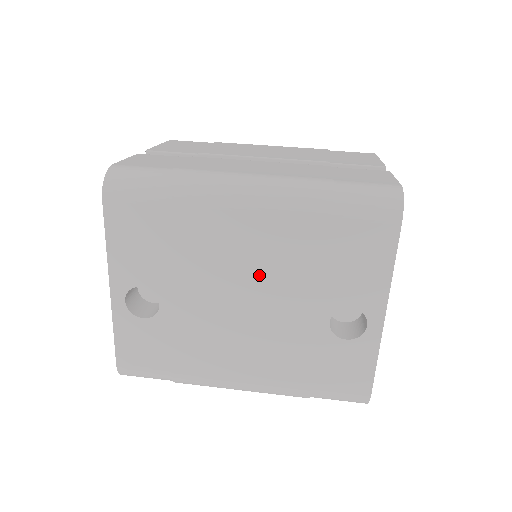
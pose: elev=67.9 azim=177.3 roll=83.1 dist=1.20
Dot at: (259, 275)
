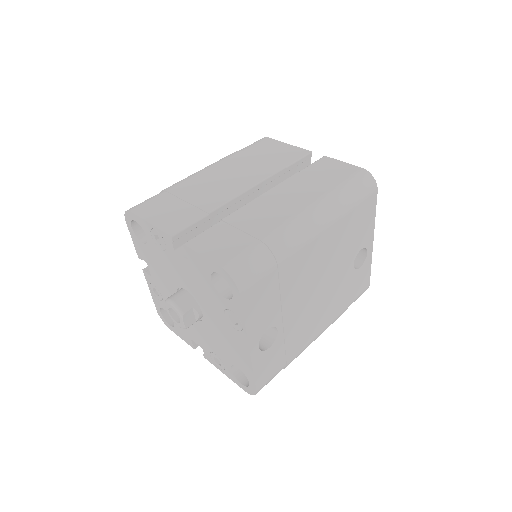
Dot at: (325, 268)
